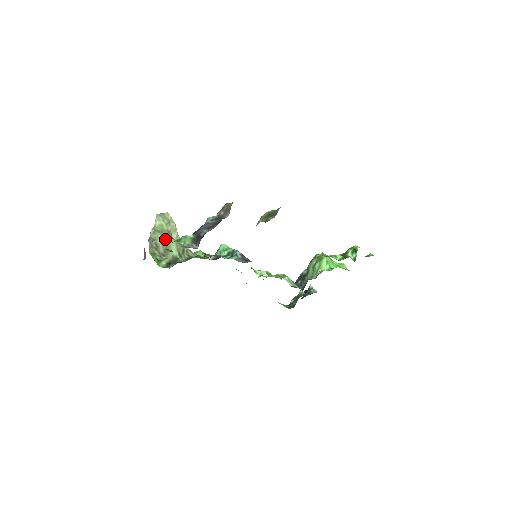
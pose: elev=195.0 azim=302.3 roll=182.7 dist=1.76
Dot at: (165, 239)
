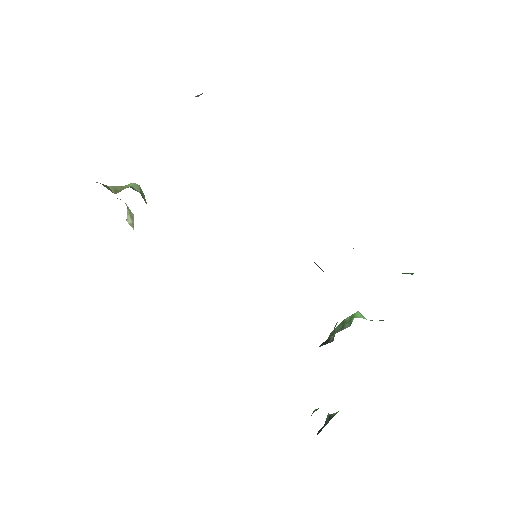
Dot at: (122, 187)
